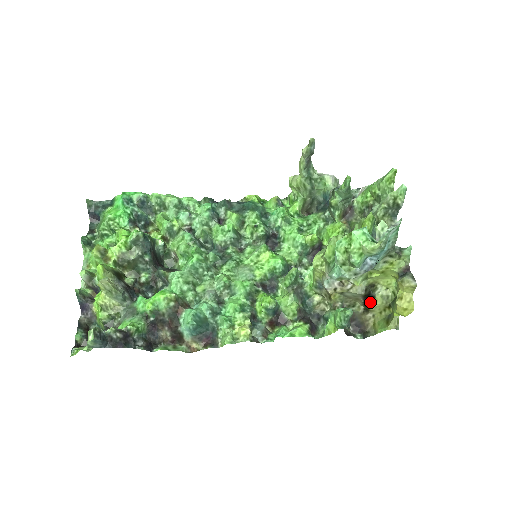
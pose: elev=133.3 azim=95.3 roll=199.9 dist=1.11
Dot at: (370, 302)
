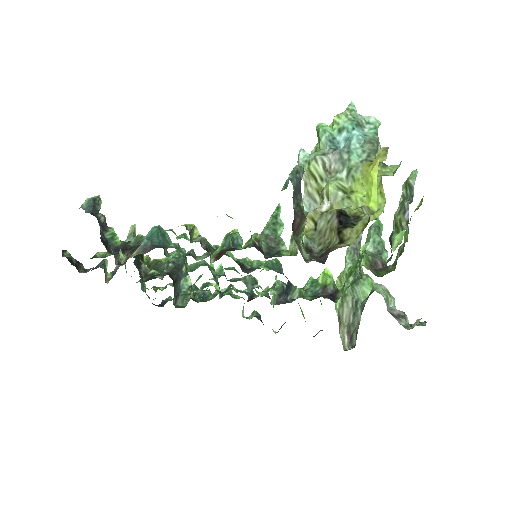
Dot at: (346, 226)
